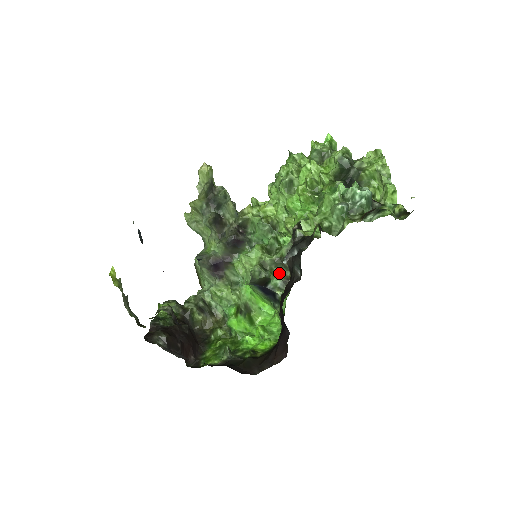
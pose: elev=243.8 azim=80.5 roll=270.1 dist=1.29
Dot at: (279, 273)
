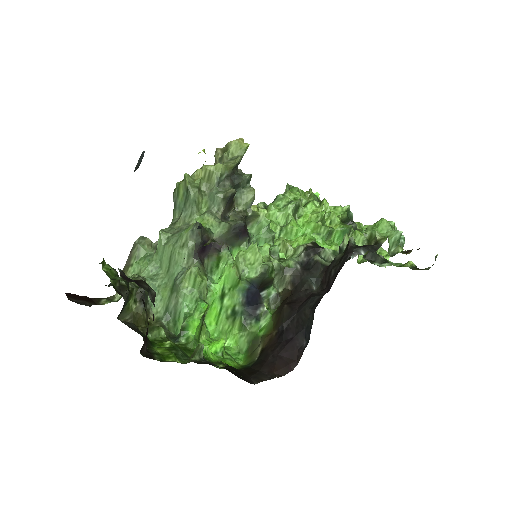
Dot at: (274, 284)
